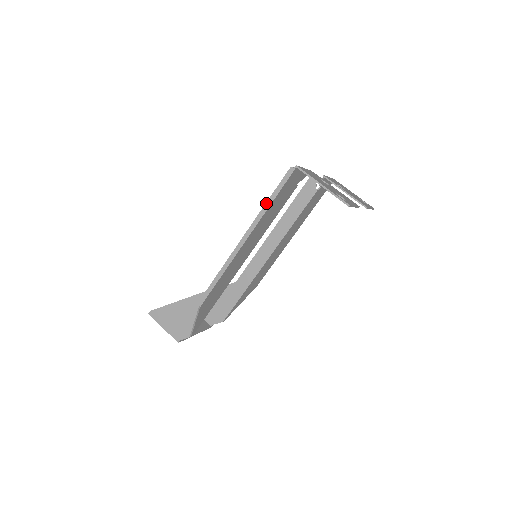
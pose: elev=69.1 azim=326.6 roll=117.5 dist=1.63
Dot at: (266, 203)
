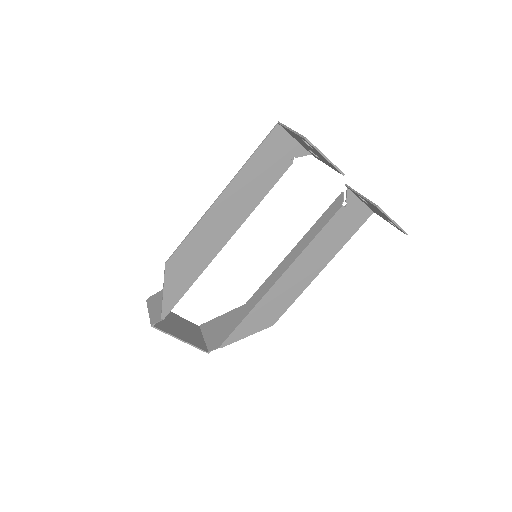
Dot at: occluded
